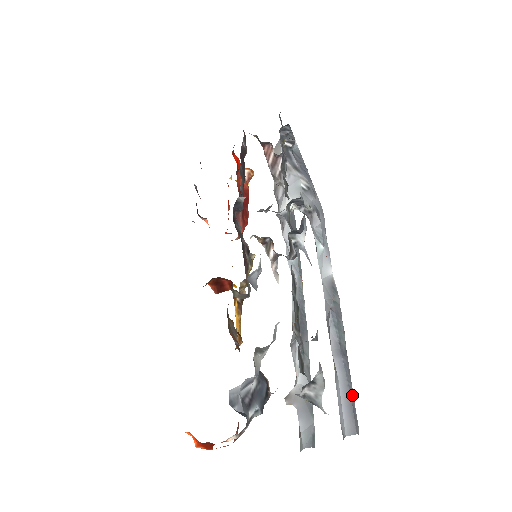
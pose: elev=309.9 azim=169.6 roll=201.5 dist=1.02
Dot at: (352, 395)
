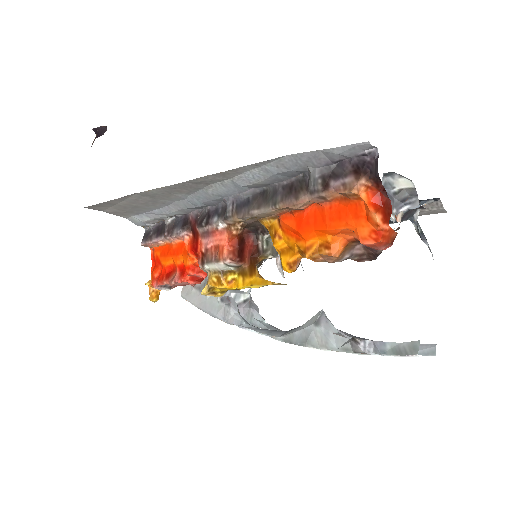
Dot at: occluded
